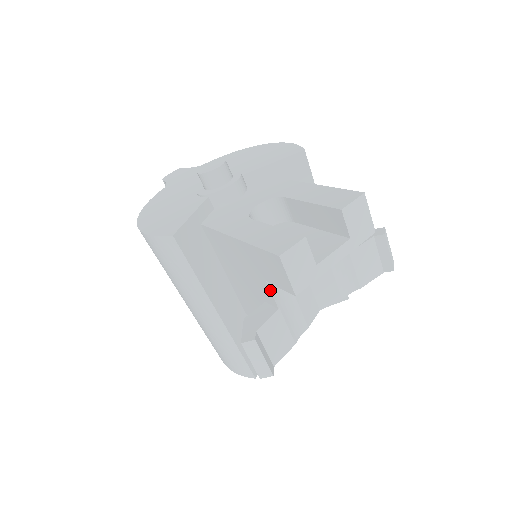
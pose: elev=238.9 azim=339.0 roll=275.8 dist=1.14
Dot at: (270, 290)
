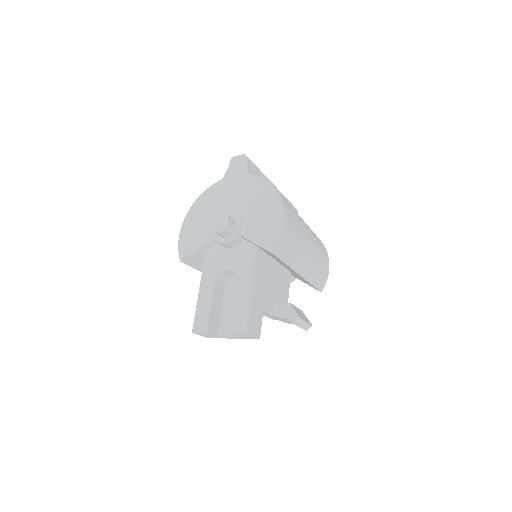
Dot at: occluded
